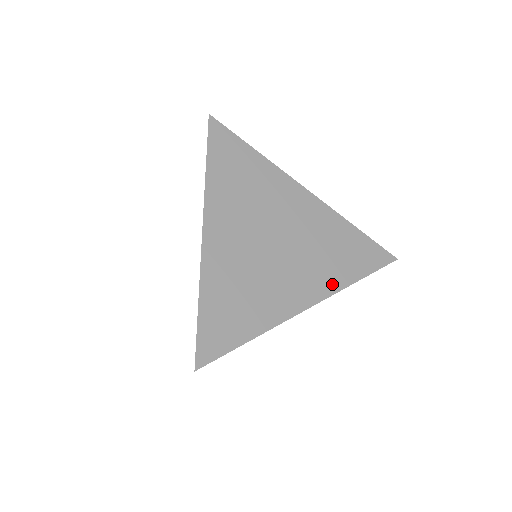
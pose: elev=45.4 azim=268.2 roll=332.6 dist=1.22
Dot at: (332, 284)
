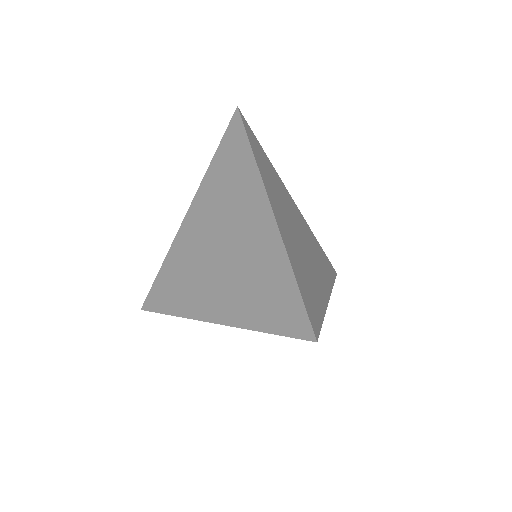
Dot at: (328, 282)
